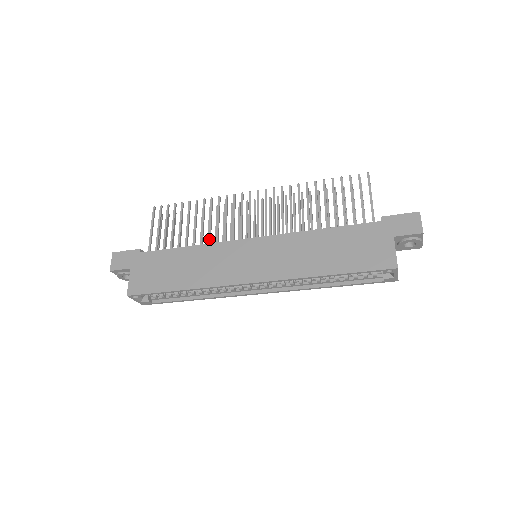
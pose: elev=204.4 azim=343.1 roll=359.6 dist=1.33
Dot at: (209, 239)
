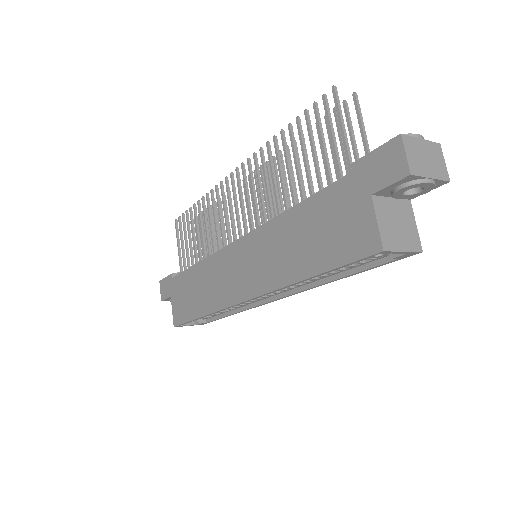
Dot at: (213, 248)
